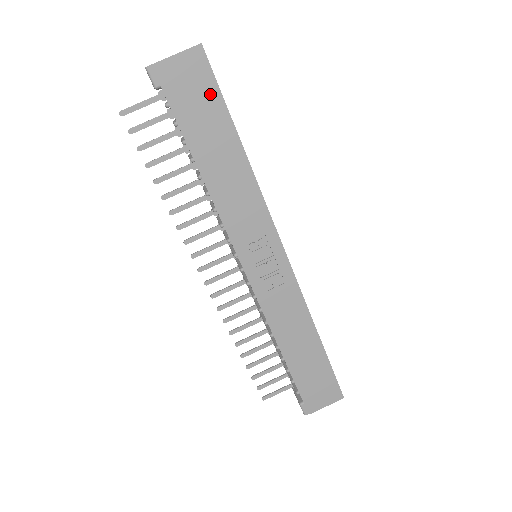
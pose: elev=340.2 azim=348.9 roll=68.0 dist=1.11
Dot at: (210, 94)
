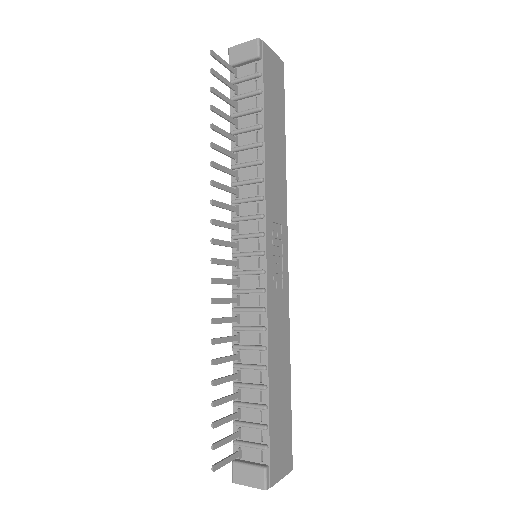
Dot at: (280, 95)
